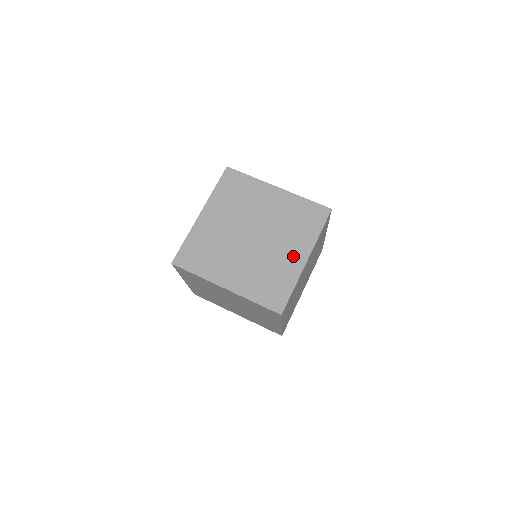
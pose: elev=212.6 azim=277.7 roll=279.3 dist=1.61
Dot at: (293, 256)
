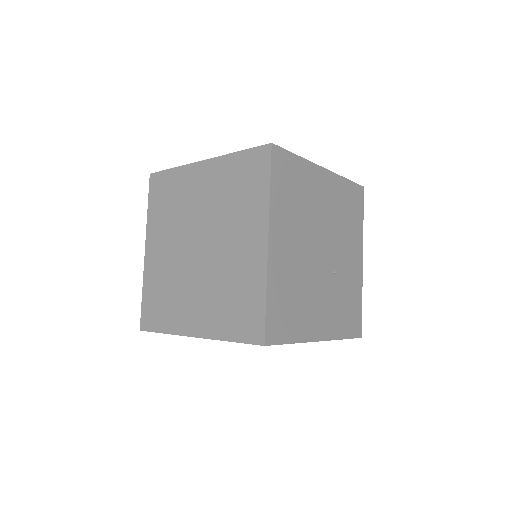
Dot at: occluded
